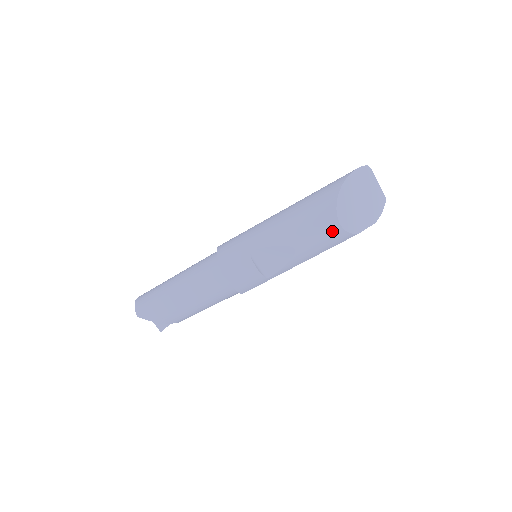
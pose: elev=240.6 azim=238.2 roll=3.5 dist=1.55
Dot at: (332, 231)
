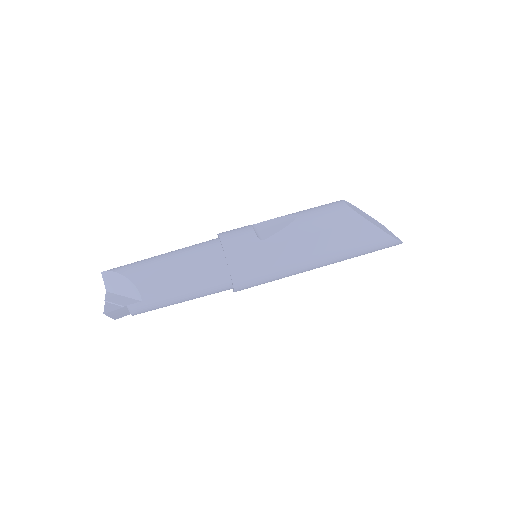
Dot at: (336, 206)
